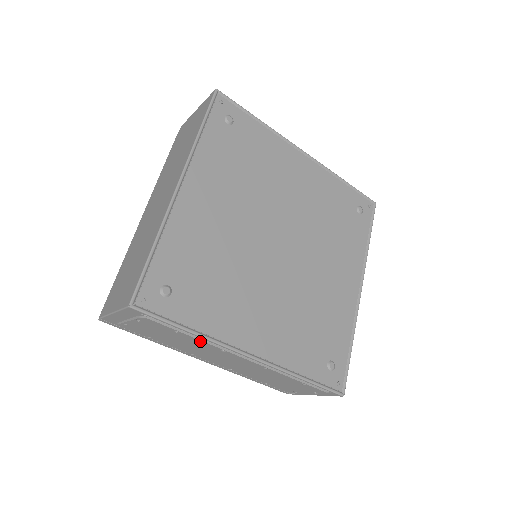
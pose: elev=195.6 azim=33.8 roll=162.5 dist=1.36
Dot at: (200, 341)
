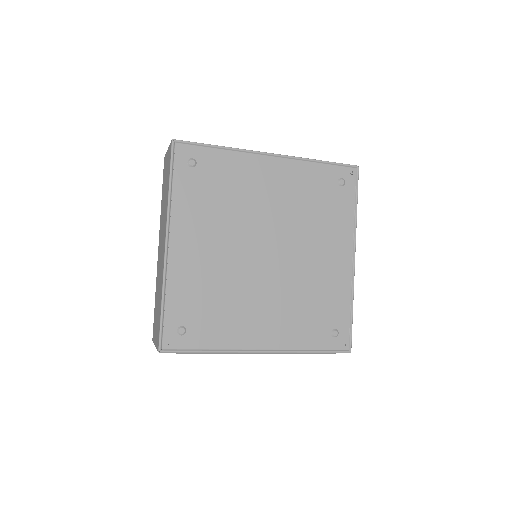
Dot at: (220, 353)
